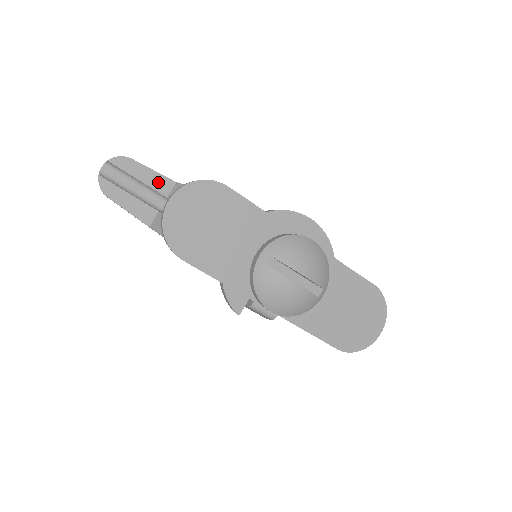
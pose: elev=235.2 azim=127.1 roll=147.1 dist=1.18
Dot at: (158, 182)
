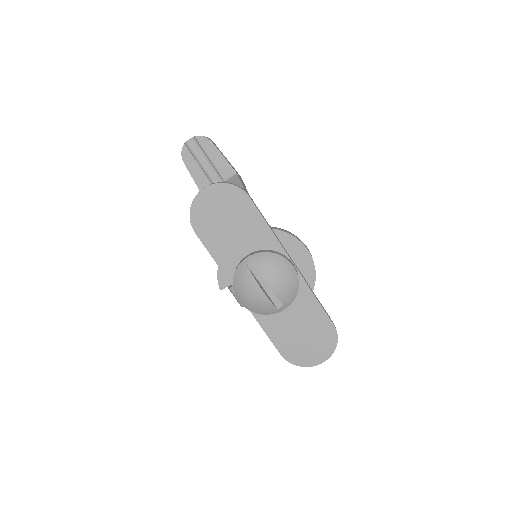
Dot at: (223, 167)
